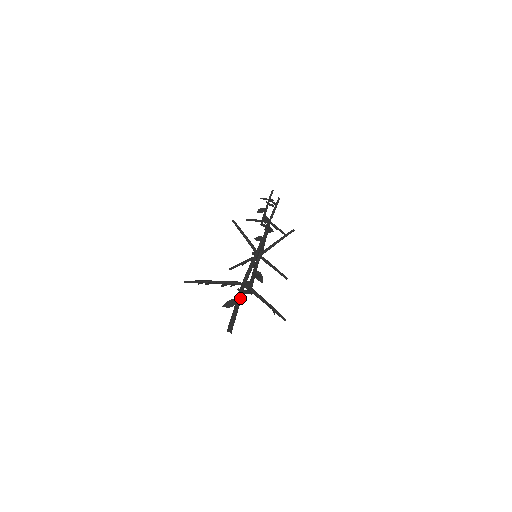
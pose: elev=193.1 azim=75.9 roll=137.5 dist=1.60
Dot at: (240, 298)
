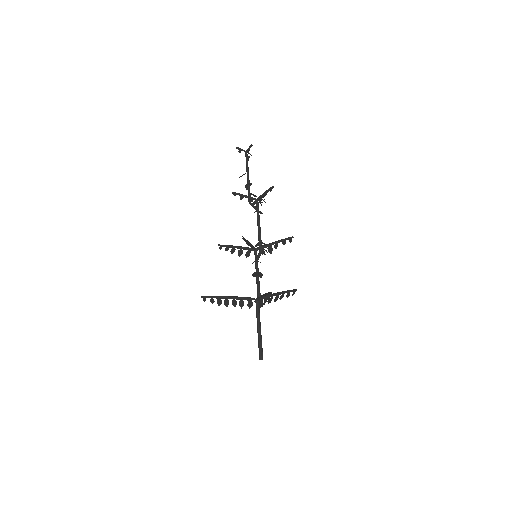
Dot at: occluded
